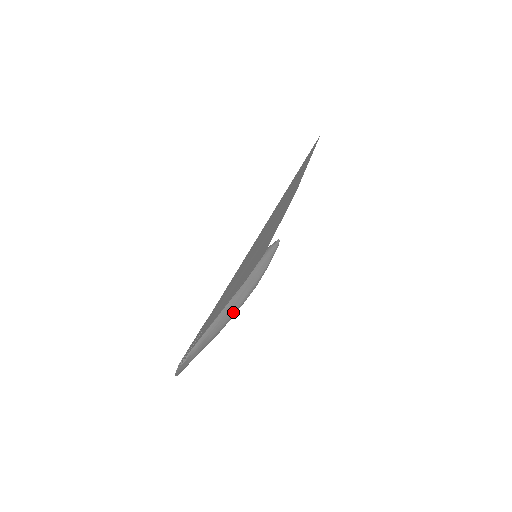
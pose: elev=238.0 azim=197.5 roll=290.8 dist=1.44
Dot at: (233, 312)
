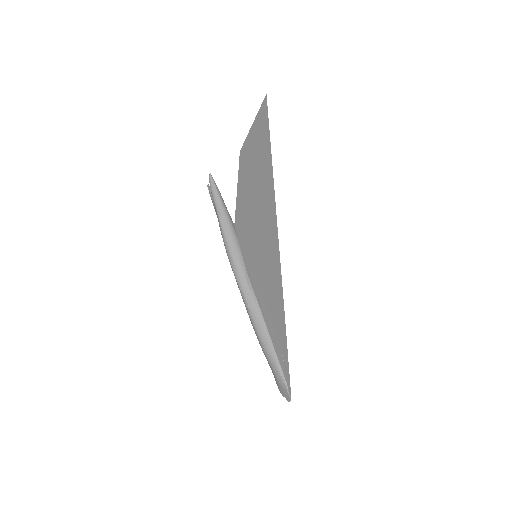
Dot at: occluded
